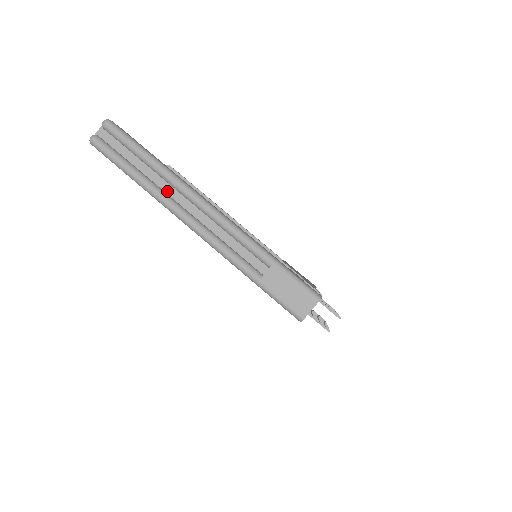
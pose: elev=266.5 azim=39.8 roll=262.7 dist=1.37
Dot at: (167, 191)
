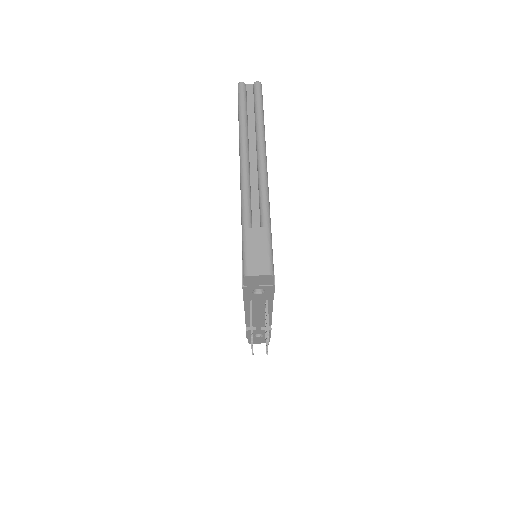
Dot at: (250, 140)
